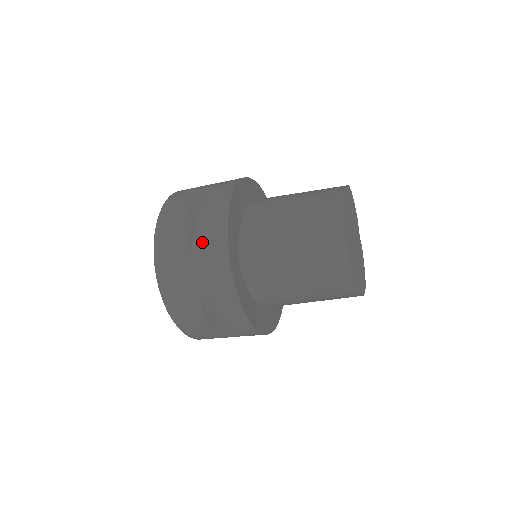
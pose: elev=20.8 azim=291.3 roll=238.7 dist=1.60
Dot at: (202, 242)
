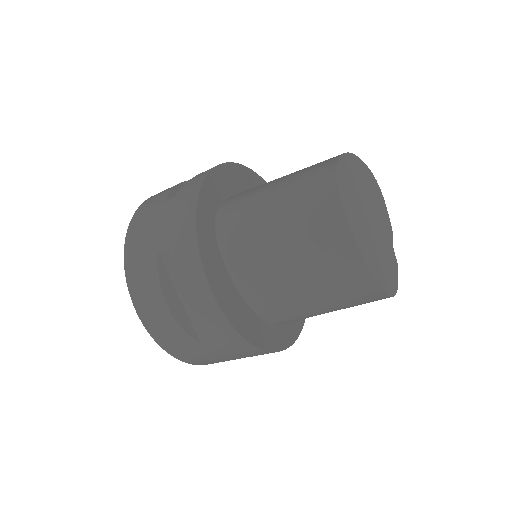
Dot at: (181, 189)
